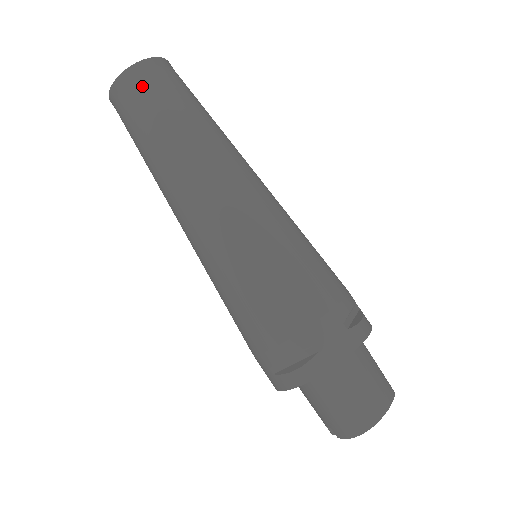
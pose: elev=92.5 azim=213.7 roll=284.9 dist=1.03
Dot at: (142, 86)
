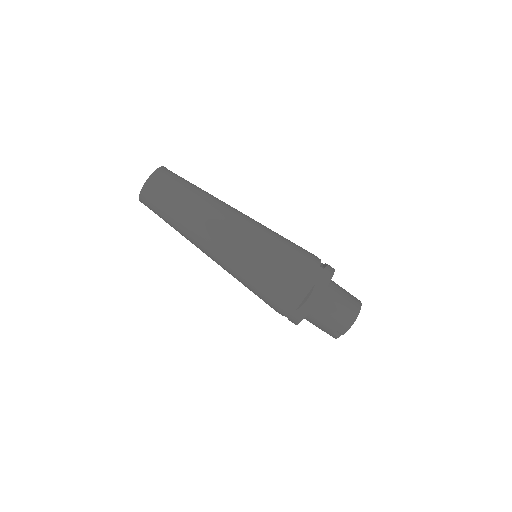
Dot at: (162, 183)
